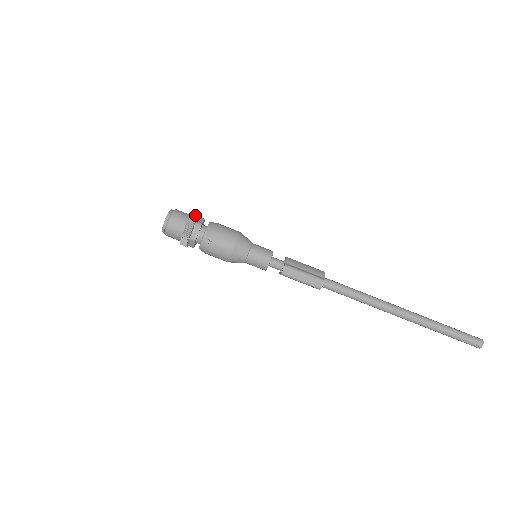
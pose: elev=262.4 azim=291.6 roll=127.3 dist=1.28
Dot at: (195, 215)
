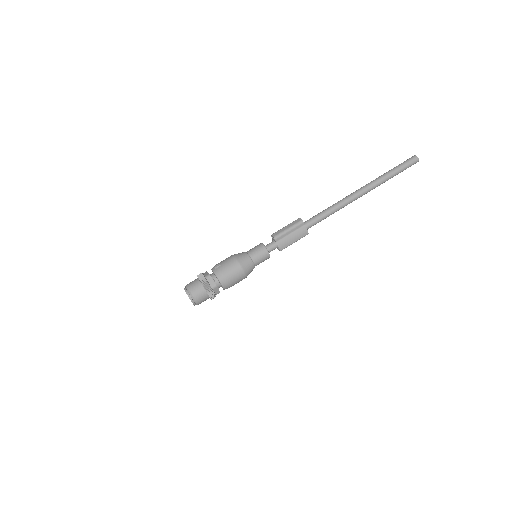
Dot at: occluded
